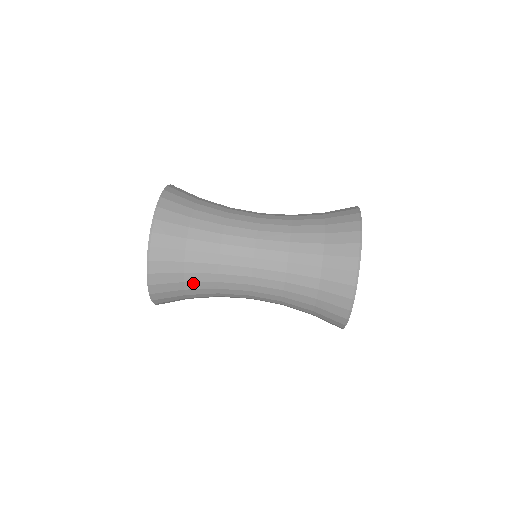
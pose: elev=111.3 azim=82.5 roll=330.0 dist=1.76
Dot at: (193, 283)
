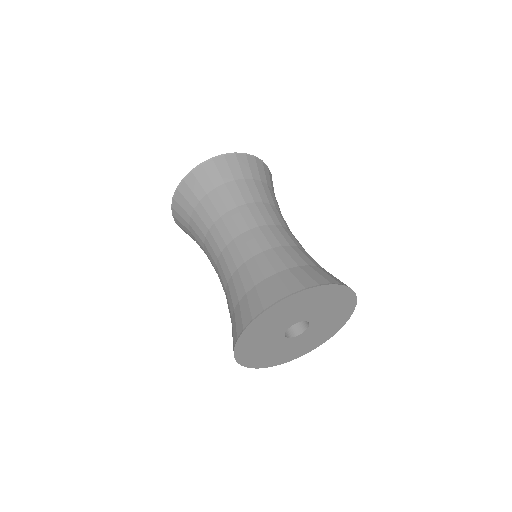
Dot at: (226, 190)
